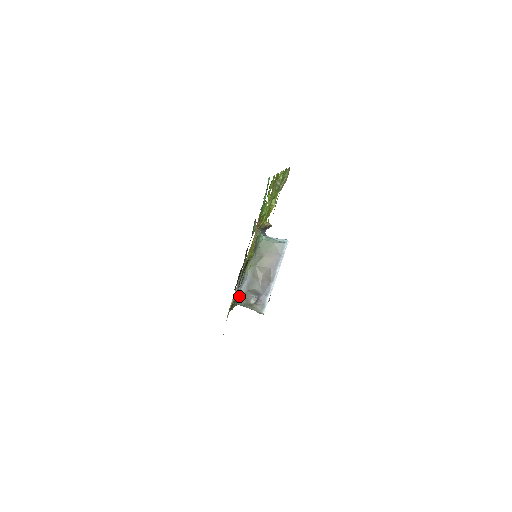
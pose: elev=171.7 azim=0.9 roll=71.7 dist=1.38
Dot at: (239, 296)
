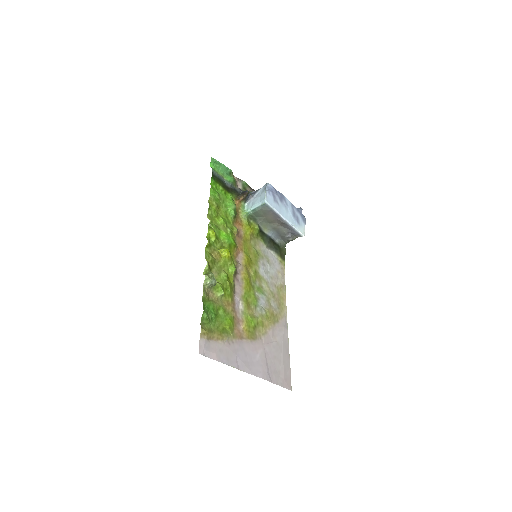
Dot at: (281, 241)
